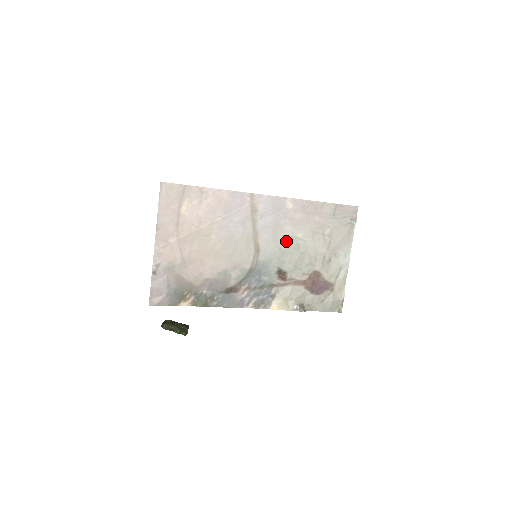
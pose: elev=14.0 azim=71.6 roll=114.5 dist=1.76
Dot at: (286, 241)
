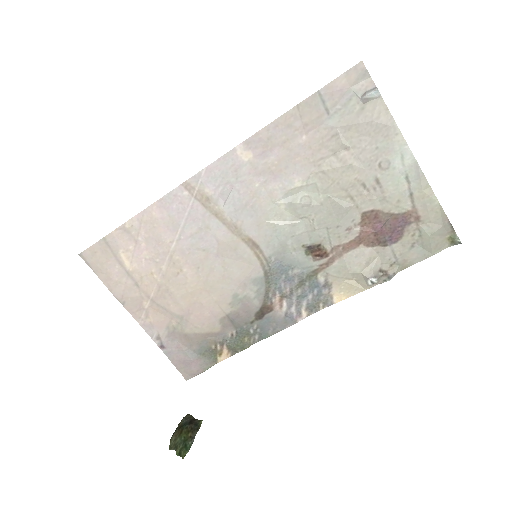
Dot at: (284, 206)
